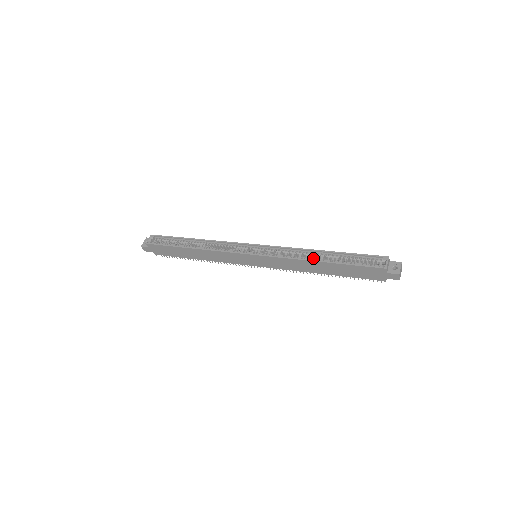
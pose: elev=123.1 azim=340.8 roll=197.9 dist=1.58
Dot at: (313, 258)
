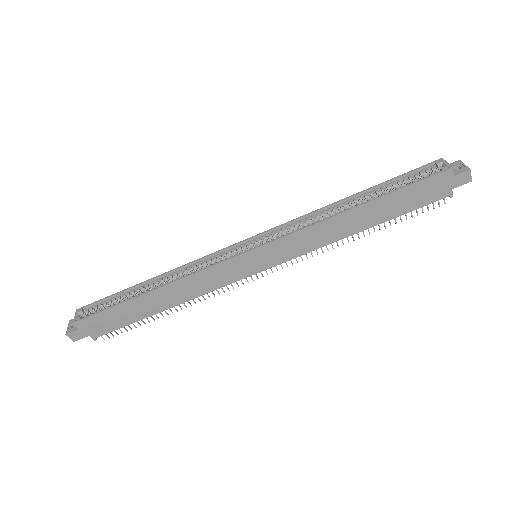
Dot at: occluded
